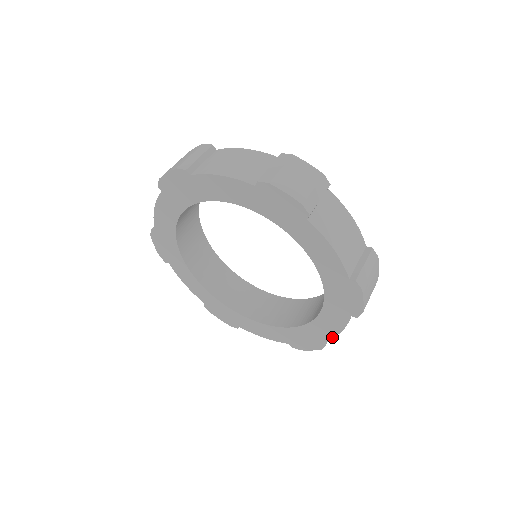
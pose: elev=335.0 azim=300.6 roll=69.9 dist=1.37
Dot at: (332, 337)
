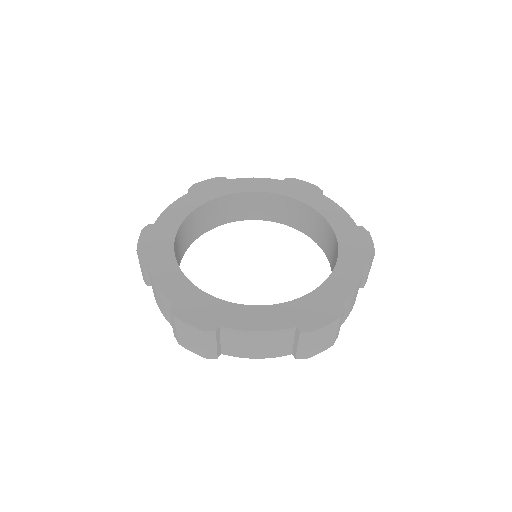
Dot at: (351, 292)
